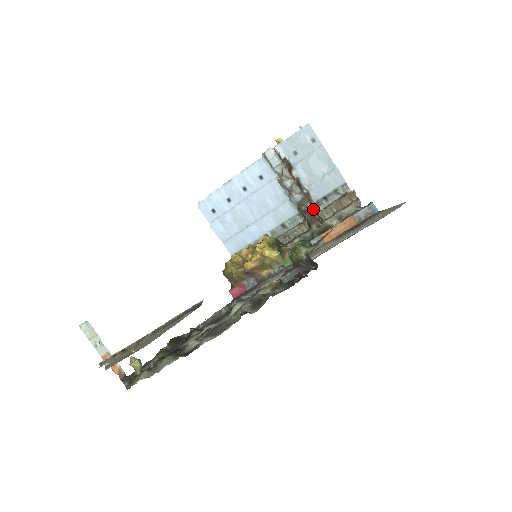
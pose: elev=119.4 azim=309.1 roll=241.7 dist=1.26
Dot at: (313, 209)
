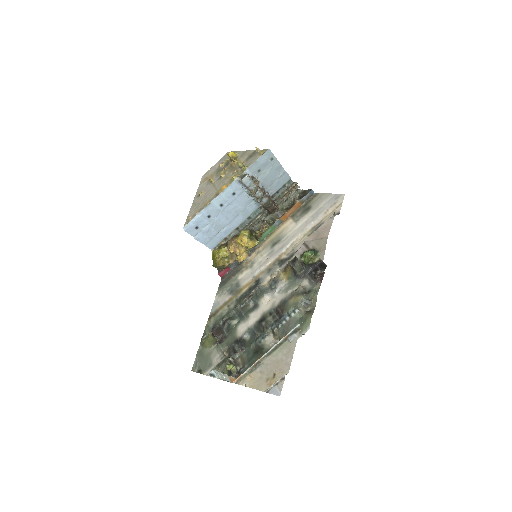
Dot at: (274, 204)
